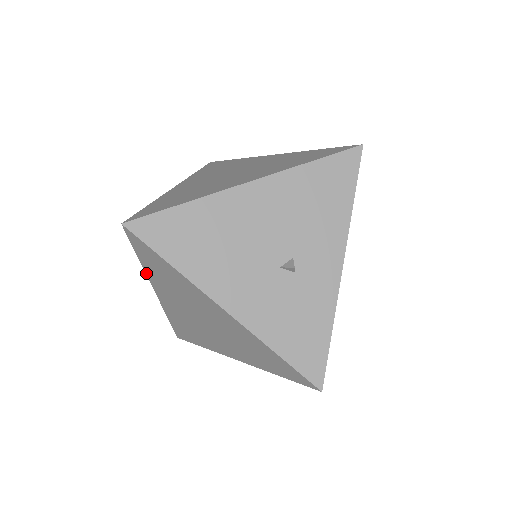
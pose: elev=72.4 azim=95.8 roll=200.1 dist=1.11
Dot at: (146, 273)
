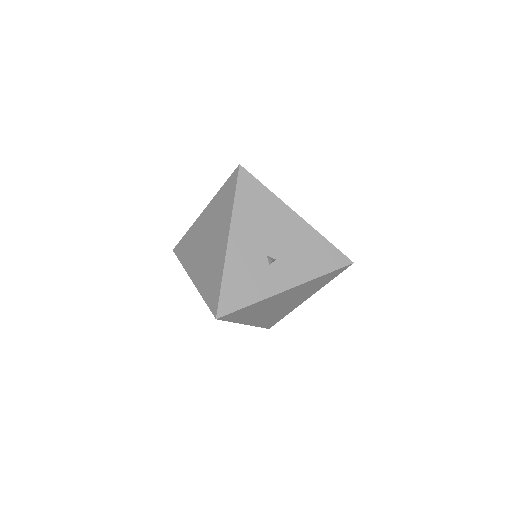
Dot at: (214, 197)
